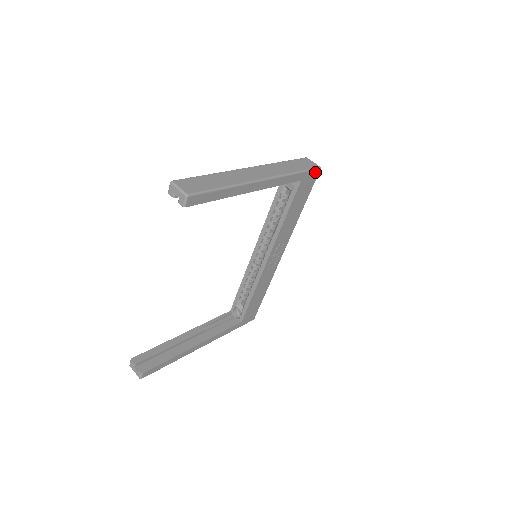
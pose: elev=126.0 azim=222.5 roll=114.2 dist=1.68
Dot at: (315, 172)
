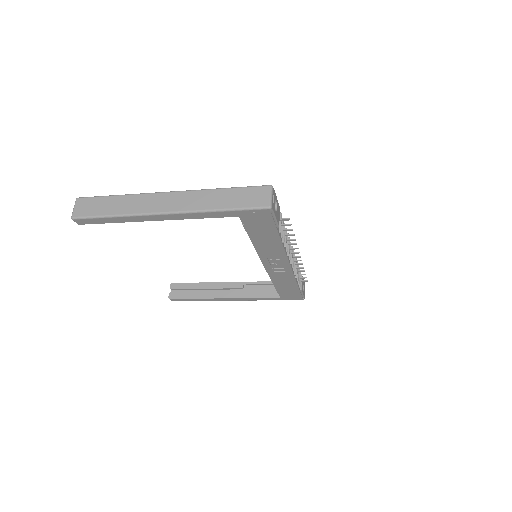
Dot at: (261, 211)
